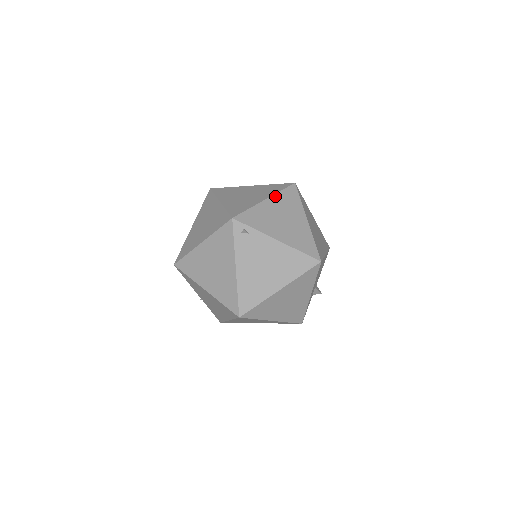
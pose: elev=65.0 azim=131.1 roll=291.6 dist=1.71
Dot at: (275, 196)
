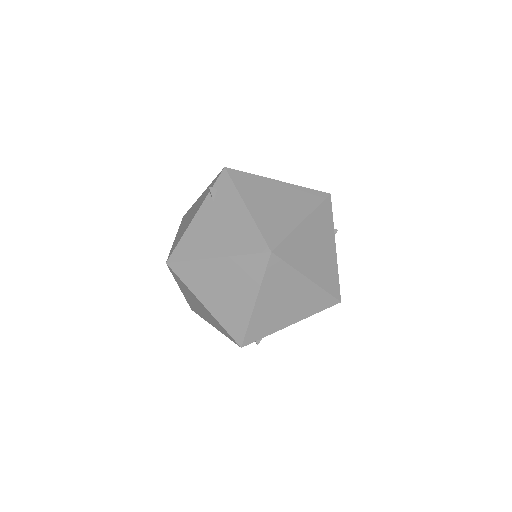
Dot at: (261, 290)
